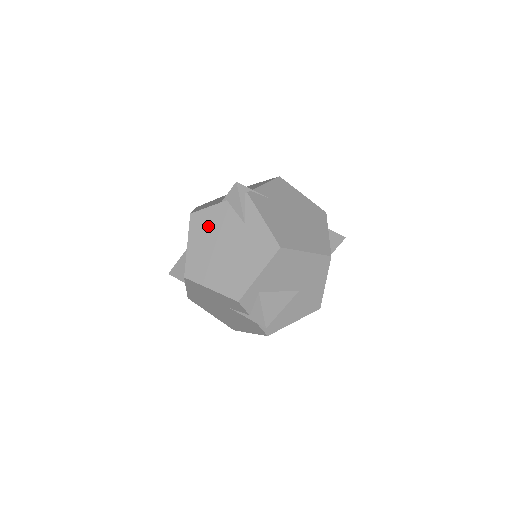
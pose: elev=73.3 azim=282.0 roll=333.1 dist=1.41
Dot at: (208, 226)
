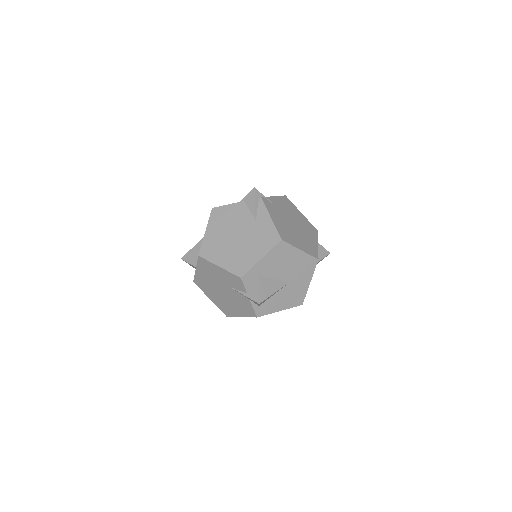
Dot at: (225, 219)
